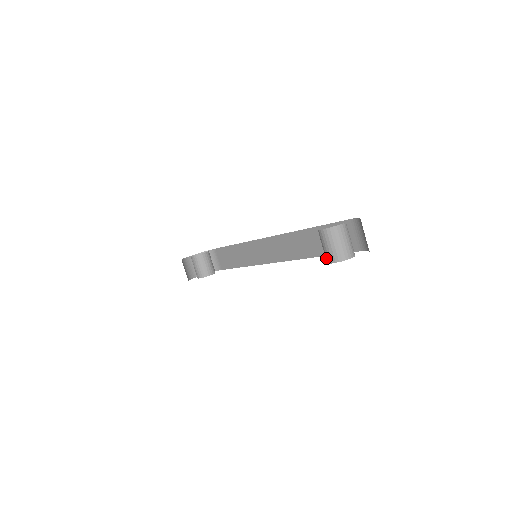
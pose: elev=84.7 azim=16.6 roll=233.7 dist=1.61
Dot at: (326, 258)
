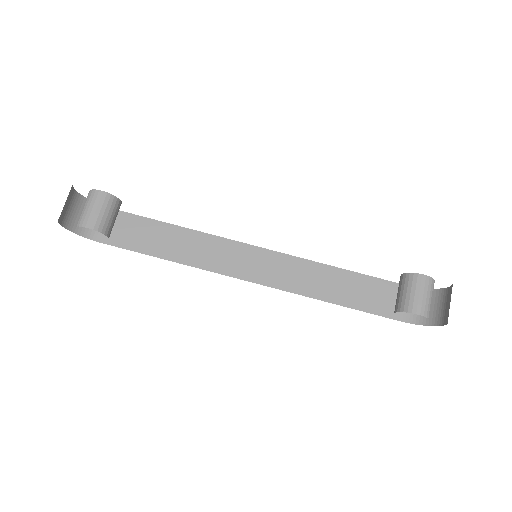
Dot at: (410, 306)
